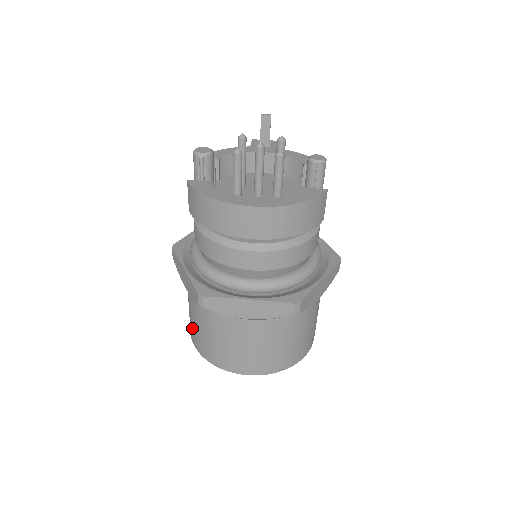
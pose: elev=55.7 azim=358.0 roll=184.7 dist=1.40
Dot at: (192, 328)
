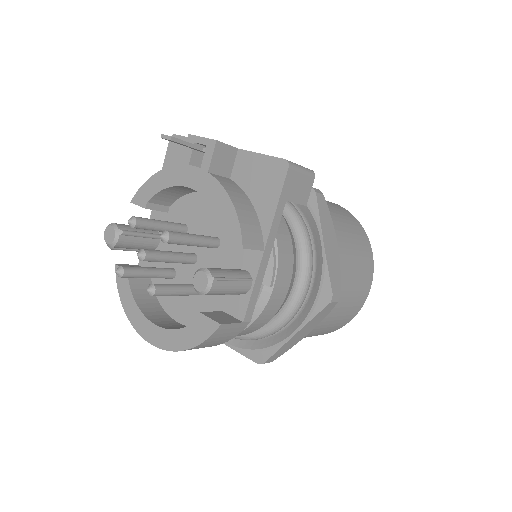
Dot at: occluded
